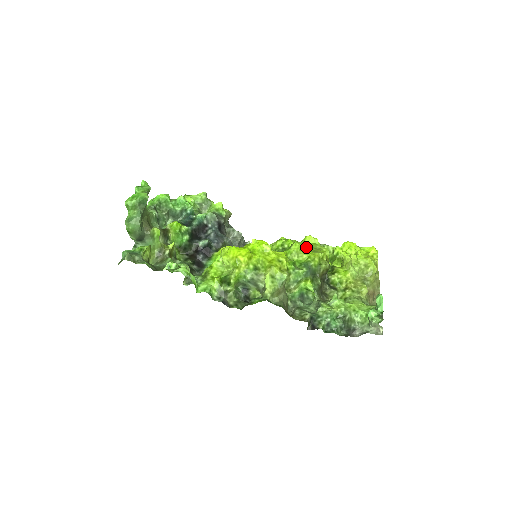
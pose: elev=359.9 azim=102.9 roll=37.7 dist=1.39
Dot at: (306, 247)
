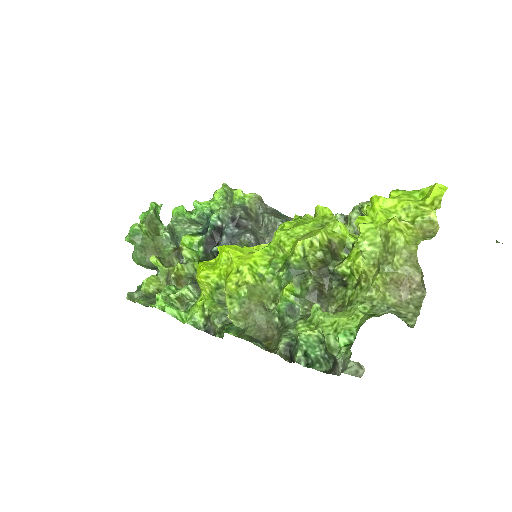
Dot at: (290, 234)
